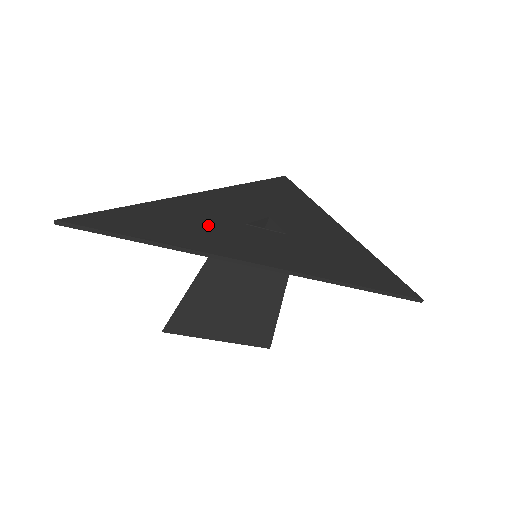
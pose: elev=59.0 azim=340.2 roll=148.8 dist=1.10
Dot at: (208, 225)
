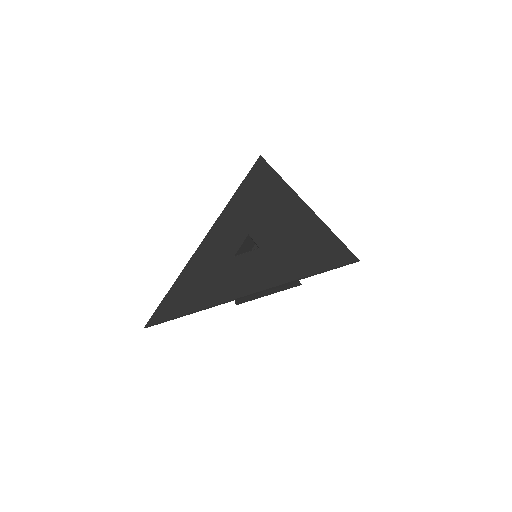
Dot at: (212, 276)
